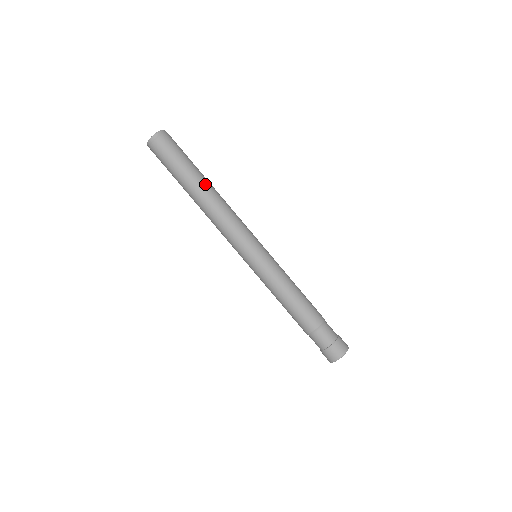
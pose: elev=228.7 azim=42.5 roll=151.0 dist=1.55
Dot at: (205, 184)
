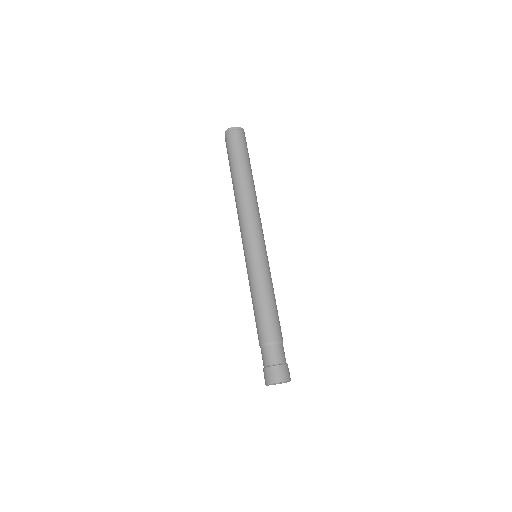
Dot at: (252, 180)
